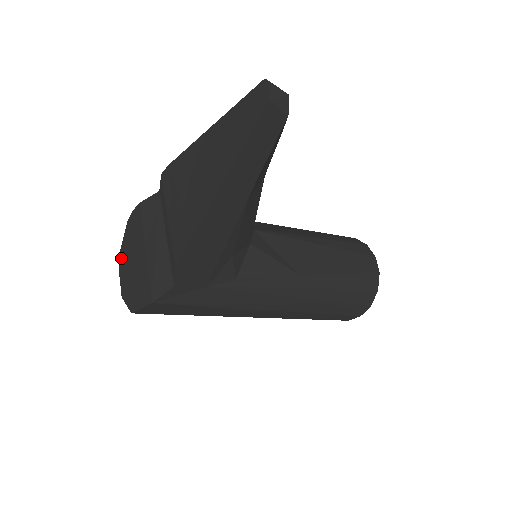
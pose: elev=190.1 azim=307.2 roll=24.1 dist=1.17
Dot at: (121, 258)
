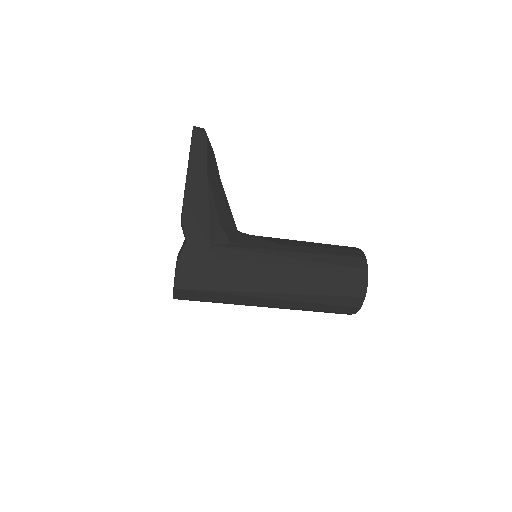
Dot at: occluded
